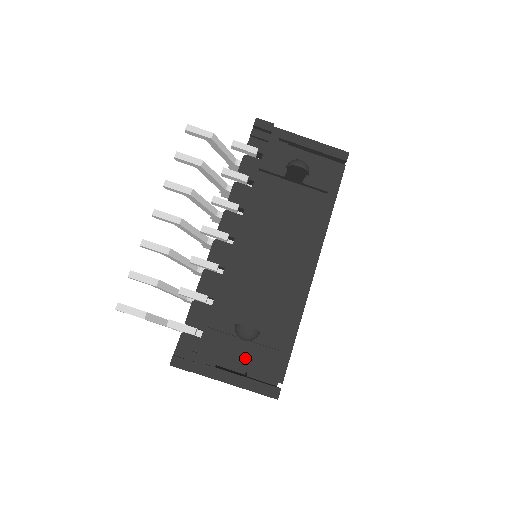
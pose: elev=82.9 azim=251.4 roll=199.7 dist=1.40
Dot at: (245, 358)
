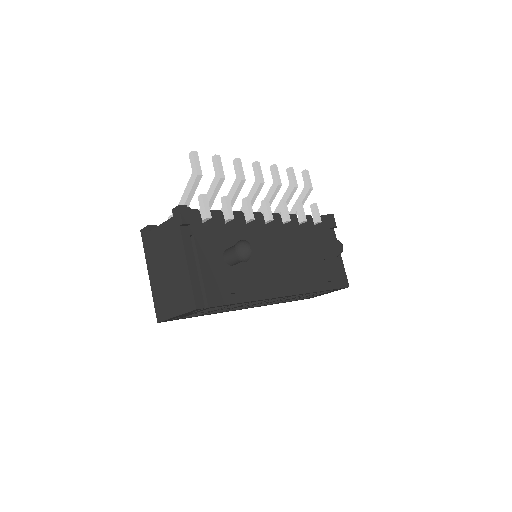
Dot at: (210, 267)
